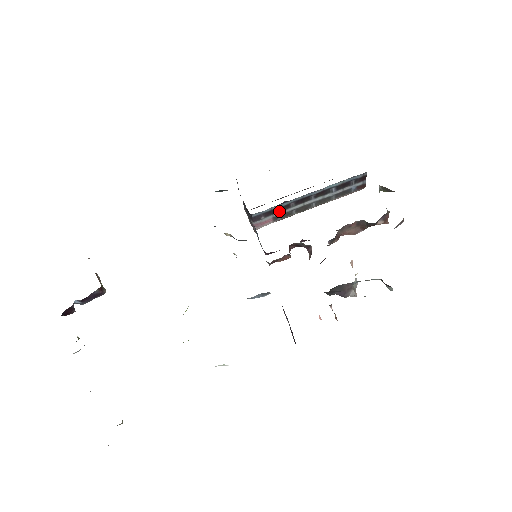
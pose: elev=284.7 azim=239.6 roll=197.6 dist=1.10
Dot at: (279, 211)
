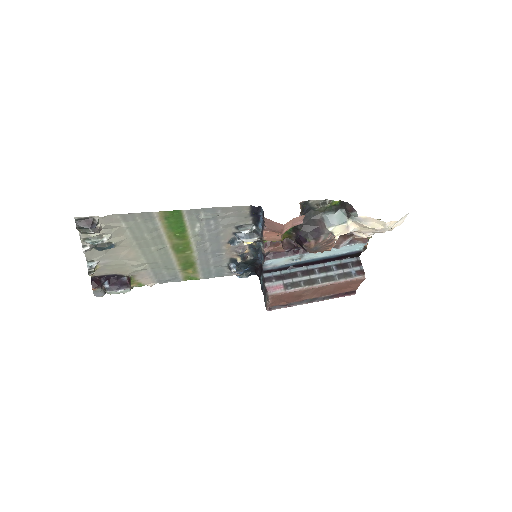
Dot at: (288, 278)
